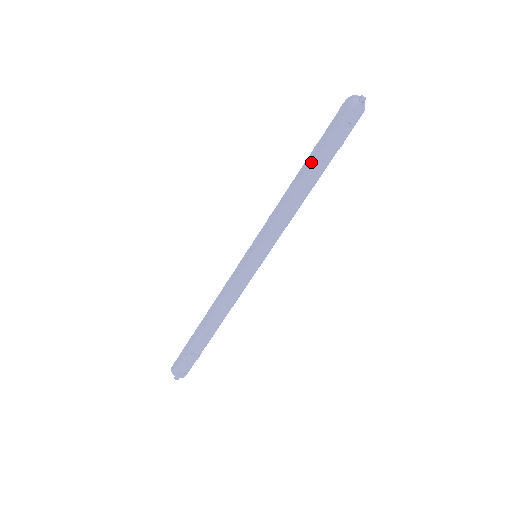
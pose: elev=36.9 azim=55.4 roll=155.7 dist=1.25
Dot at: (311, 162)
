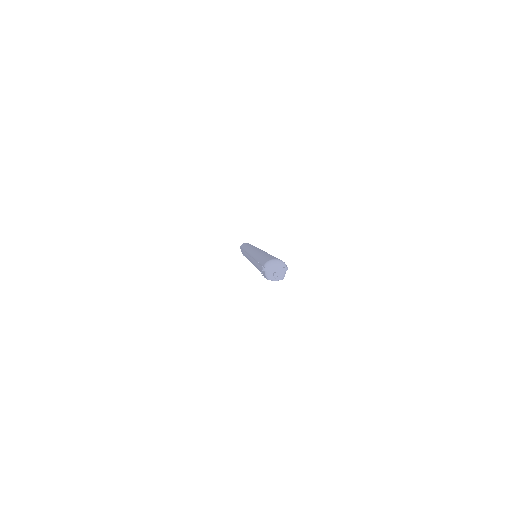
Dot at: (258, 268)
